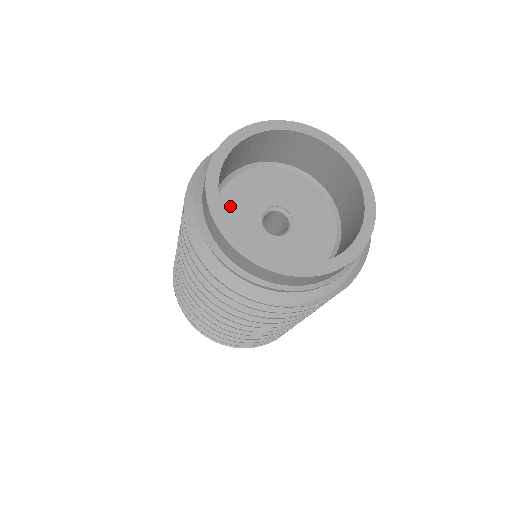
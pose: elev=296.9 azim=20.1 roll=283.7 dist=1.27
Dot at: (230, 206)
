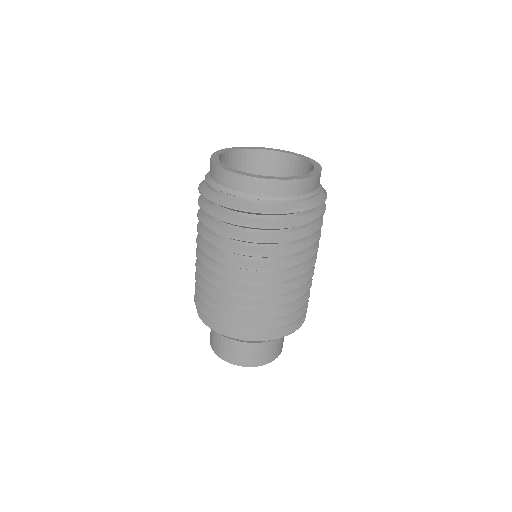
Dot at: occluded
